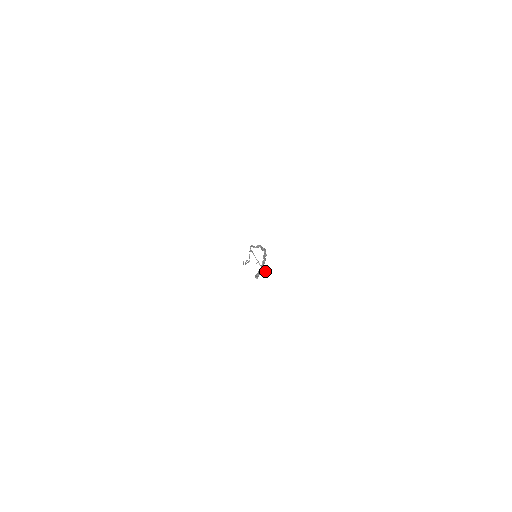
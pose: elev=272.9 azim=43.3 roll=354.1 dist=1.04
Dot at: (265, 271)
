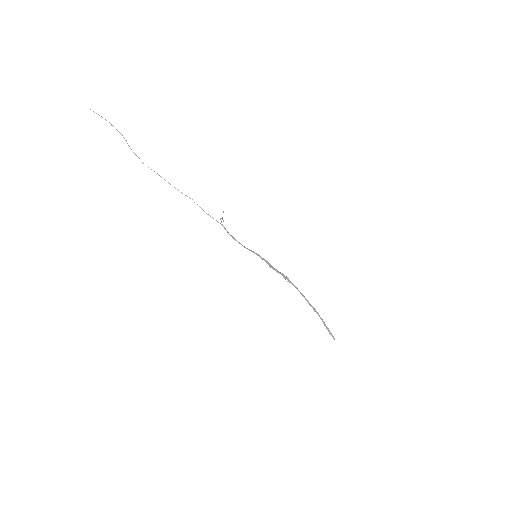
Dot at: occluded
